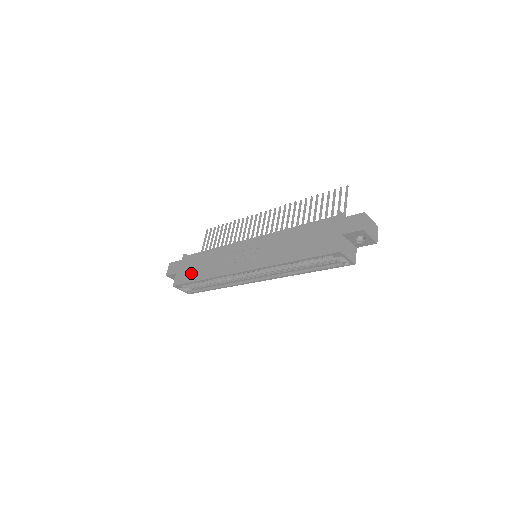
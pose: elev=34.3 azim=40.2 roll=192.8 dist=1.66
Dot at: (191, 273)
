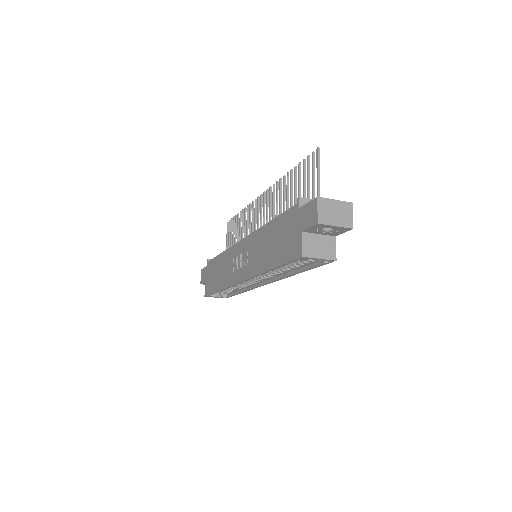
Dot at: (212, 282)
